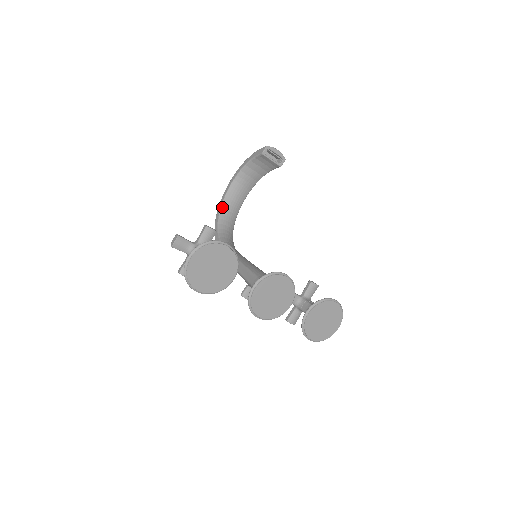
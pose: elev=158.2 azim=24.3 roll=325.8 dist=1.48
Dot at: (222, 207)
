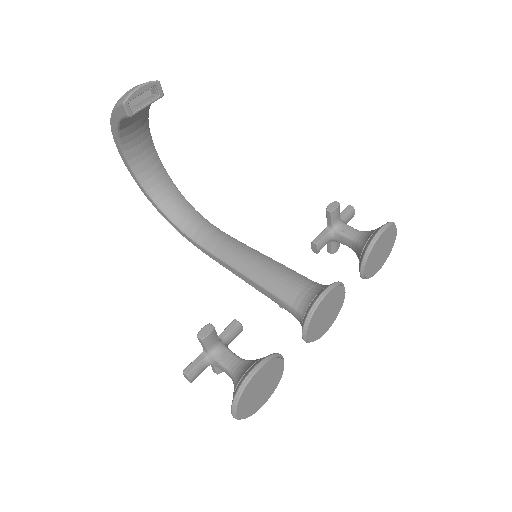
Dot at: (145, 189)
